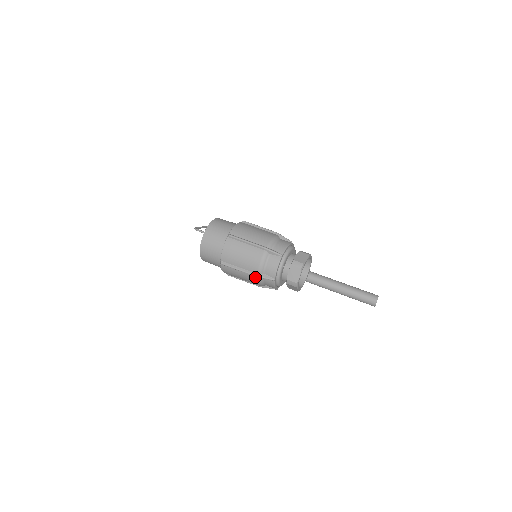
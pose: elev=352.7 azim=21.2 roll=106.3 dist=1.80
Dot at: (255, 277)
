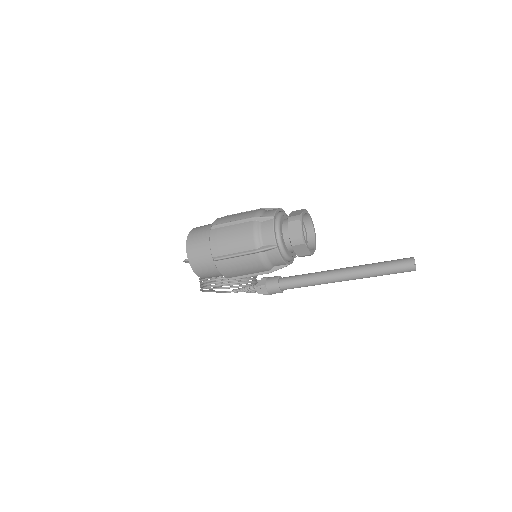
Dot at: (255, 255)
